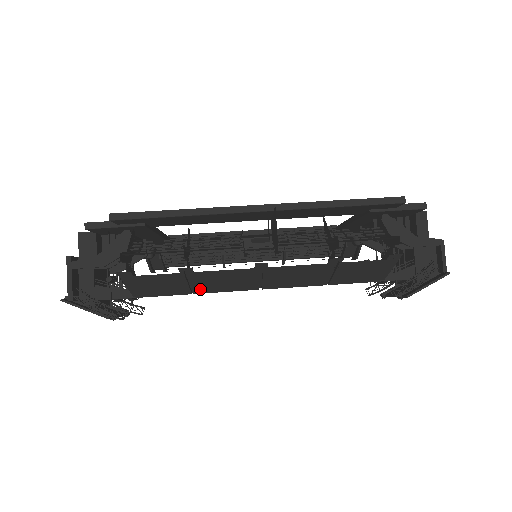
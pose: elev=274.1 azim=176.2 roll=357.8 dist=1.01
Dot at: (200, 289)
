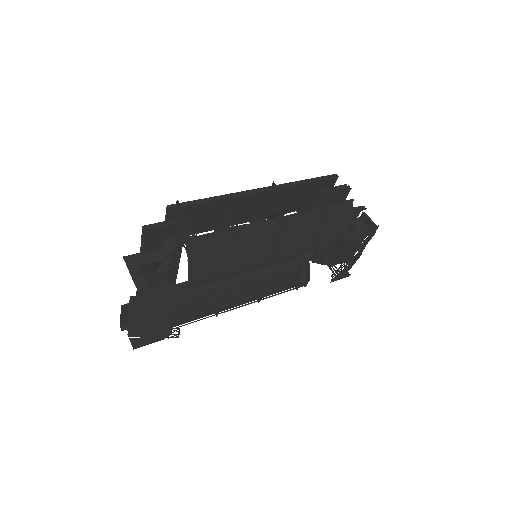
Dot at: (239, 258)
